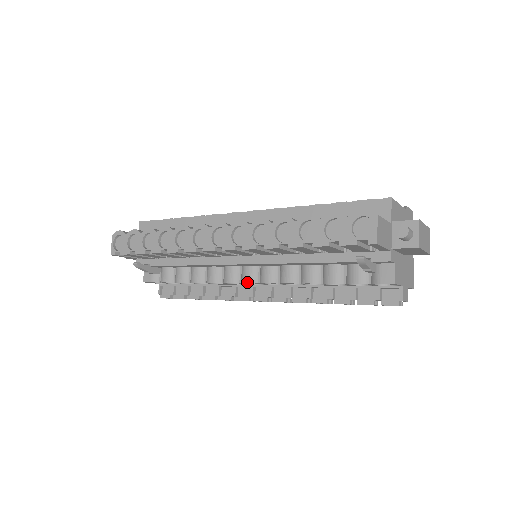
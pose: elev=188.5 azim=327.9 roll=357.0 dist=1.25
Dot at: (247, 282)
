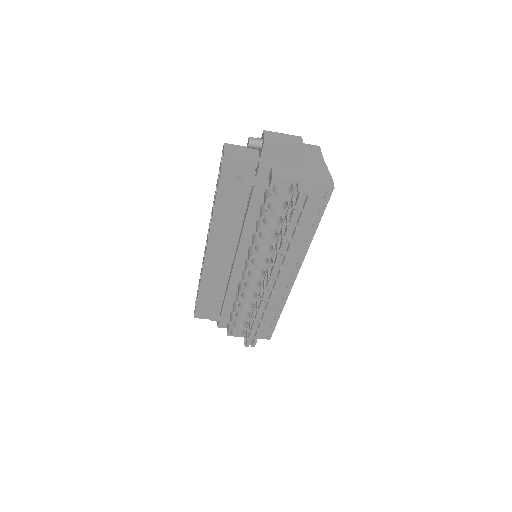
Dot at: (245, 271)
